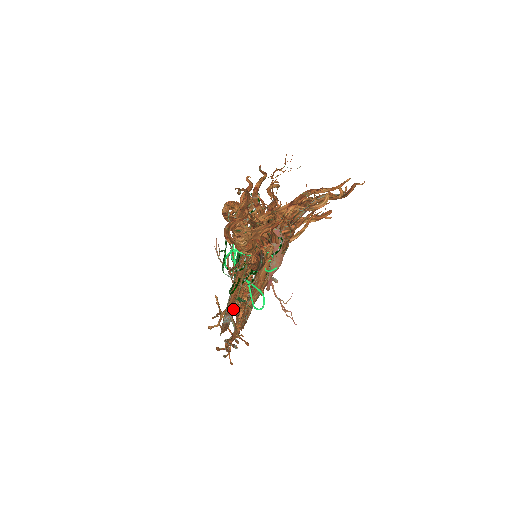
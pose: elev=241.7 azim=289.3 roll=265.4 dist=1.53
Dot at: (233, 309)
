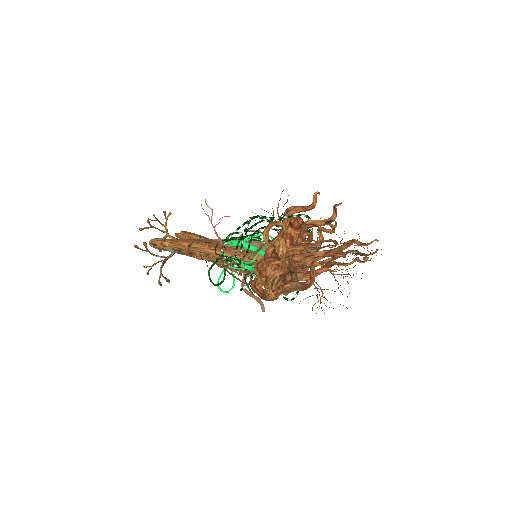
Dot at: occluded
